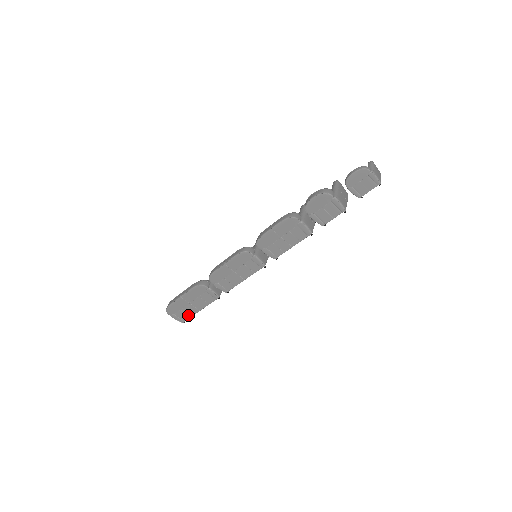
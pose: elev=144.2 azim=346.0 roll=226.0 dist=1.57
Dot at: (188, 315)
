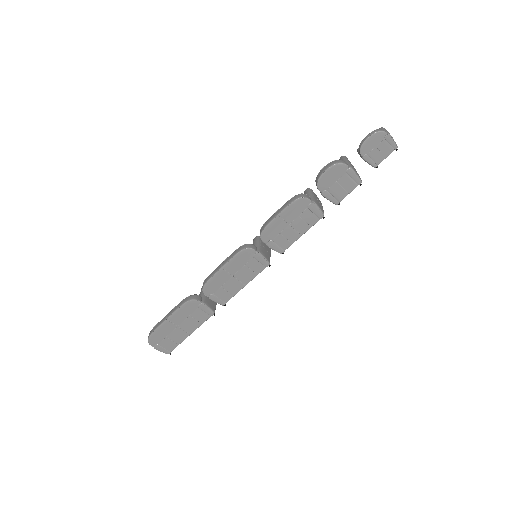
Dot at: (175, 343)
